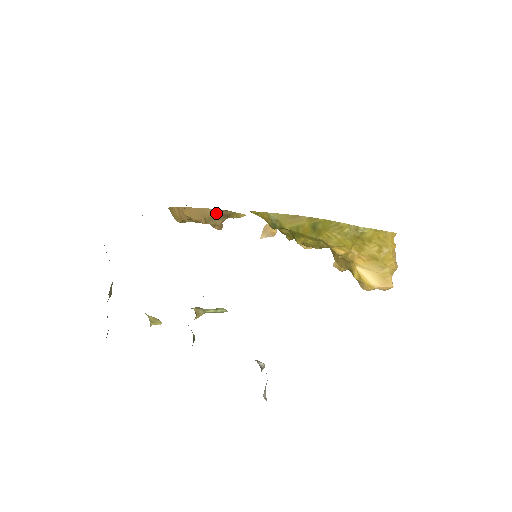
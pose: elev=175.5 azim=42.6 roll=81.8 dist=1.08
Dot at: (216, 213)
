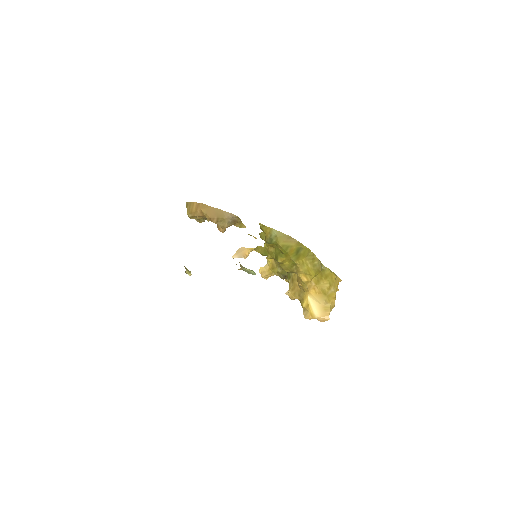
Dot at: (230, 217)
